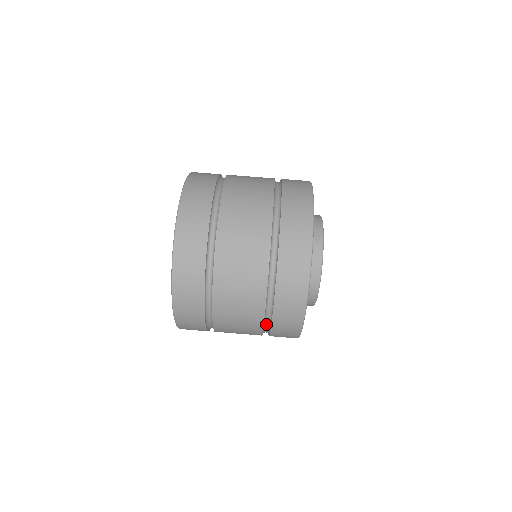
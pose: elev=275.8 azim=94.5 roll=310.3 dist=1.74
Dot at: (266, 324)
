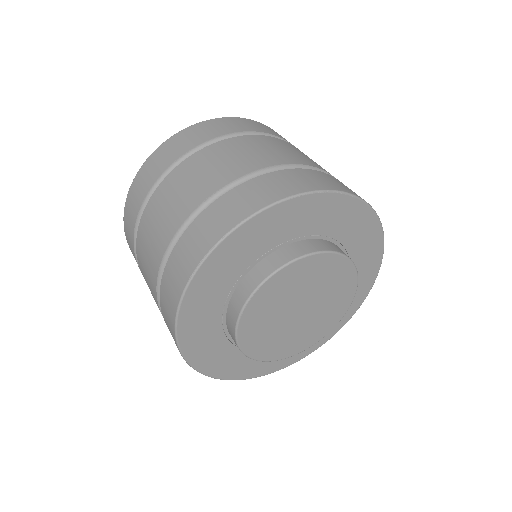
Dot at: occluded
